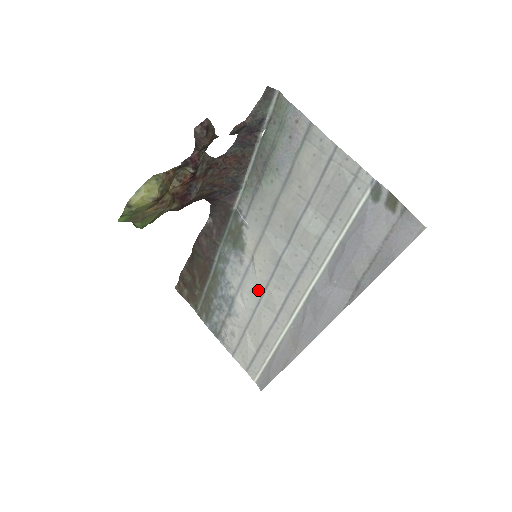
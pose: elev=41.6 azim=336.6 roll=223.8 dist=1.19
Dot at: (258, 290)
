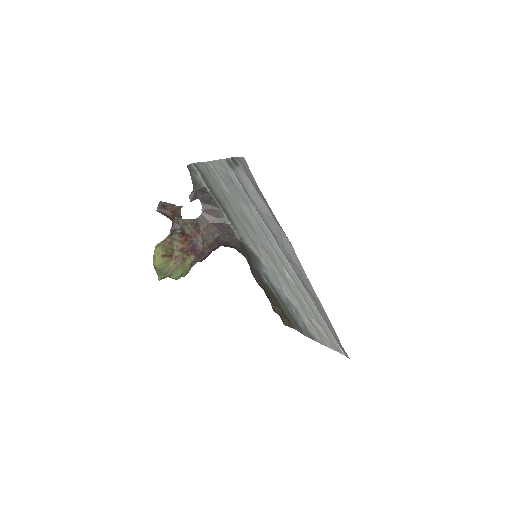
Dot at: (282, 279)
